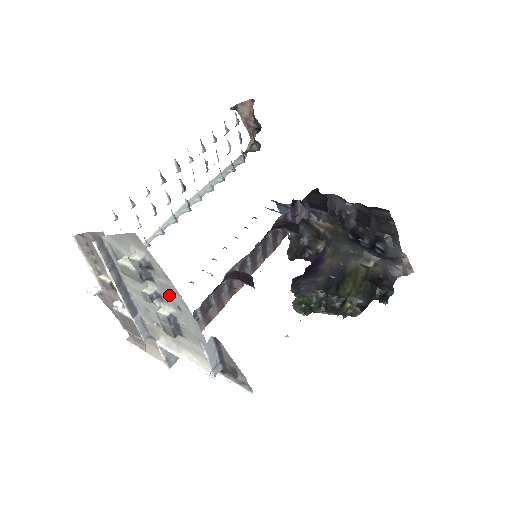
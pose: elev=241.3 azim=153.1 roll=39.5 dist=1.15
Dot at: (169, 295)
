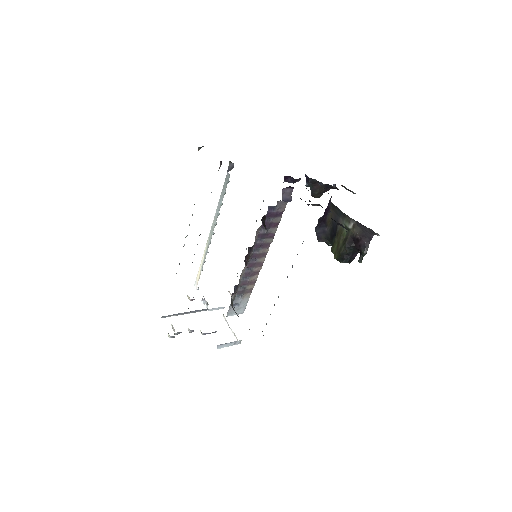
Dot at: occluded
